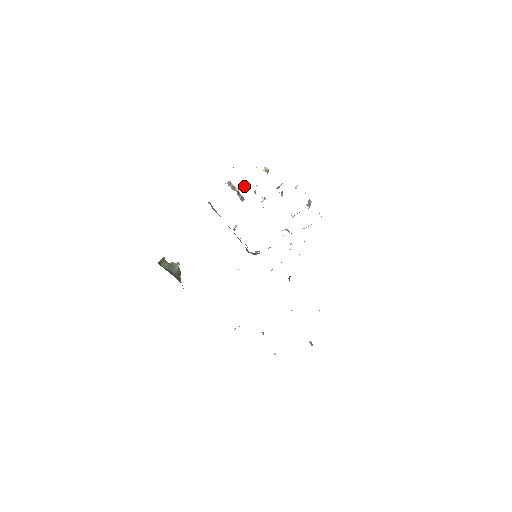
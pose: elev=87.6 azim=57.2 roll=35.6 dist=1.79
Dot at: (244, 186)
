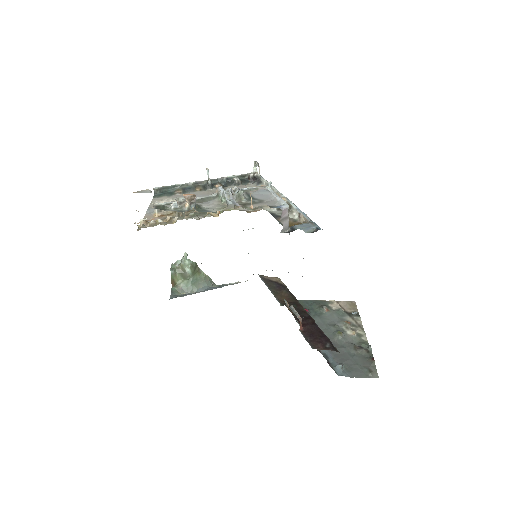
Dot at: occluded
